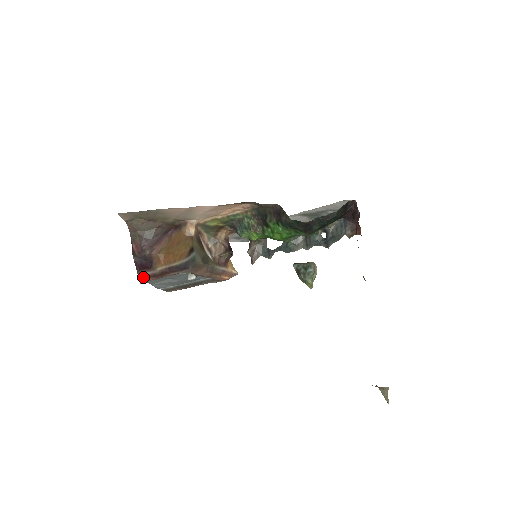
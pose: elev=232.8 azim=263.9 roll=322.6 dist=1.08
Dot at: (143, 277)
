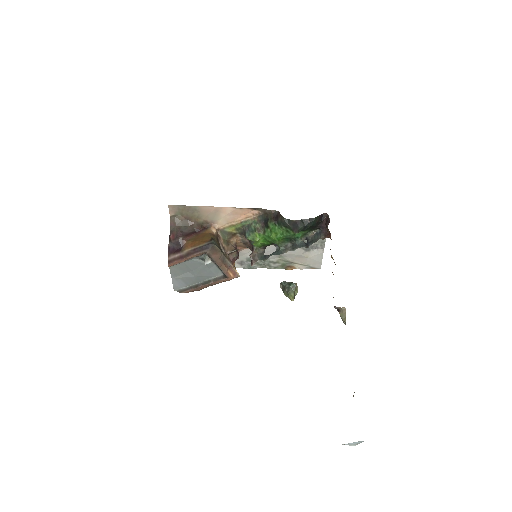
Dot at: (172, 260)
